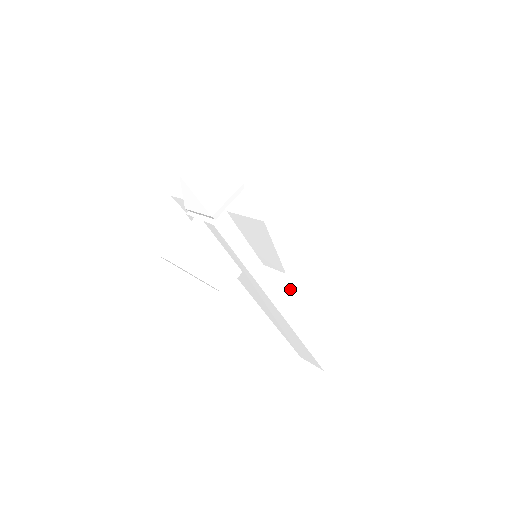
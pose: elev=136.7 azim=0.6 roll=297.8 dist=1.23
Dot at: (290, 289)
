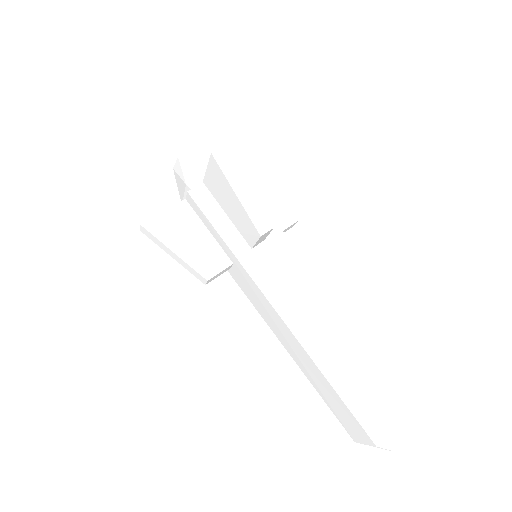
Dot at: (294, 291)
